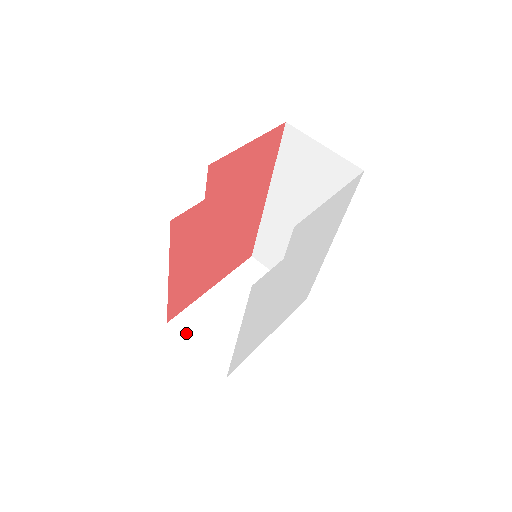
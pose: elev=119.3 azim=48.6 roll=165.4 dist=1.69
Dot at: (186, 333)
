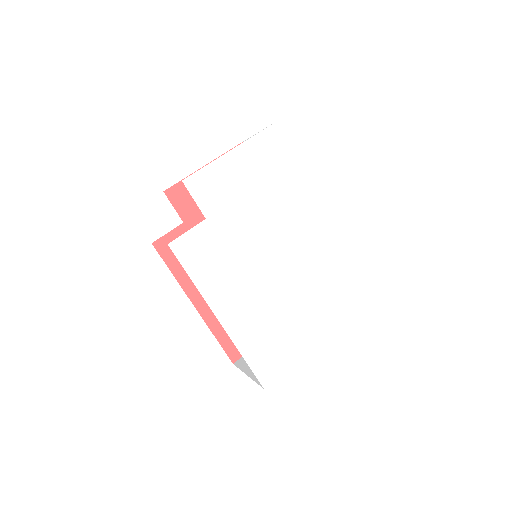
Dot at: (245, 366)
